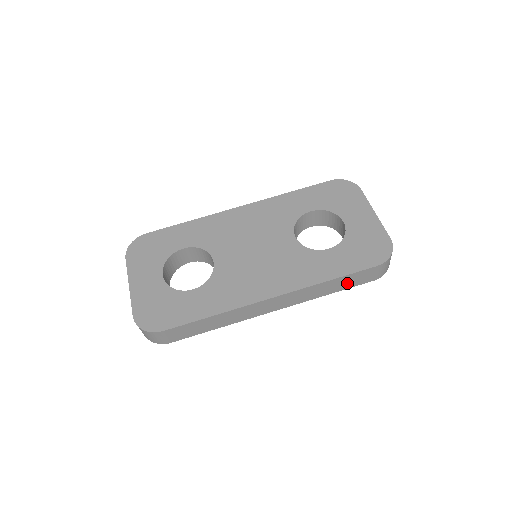
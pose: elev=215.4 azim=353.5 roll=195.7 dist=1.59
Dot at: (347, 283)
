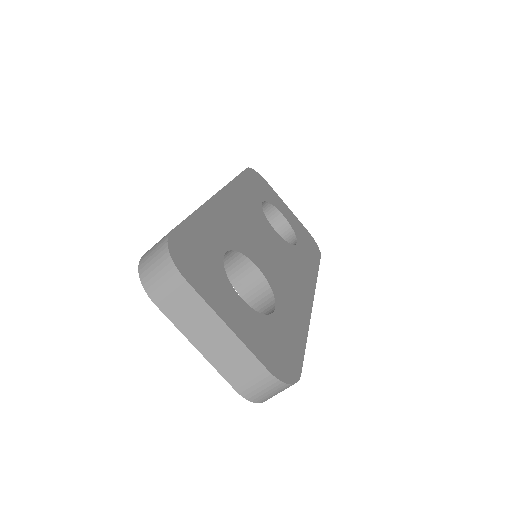
Dot at: occluded
